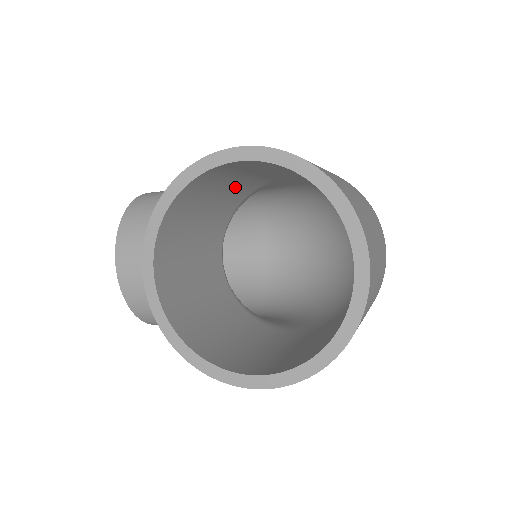
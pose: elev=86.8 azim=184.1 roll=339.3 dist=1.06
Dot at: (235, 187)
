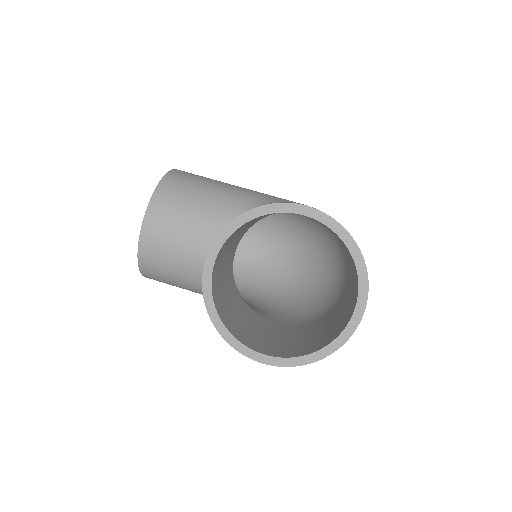
Dot at: occluded
